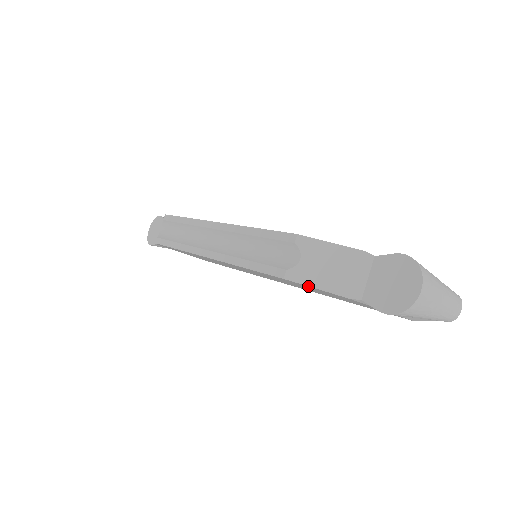
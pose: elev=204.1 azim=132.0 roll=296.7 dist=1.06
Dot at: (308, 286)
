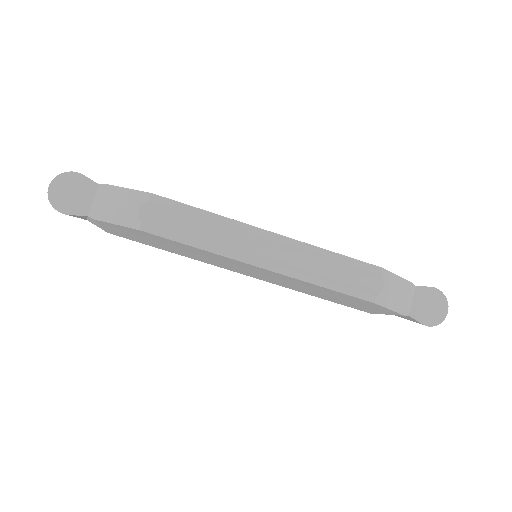
Dot at: (385, 308)
